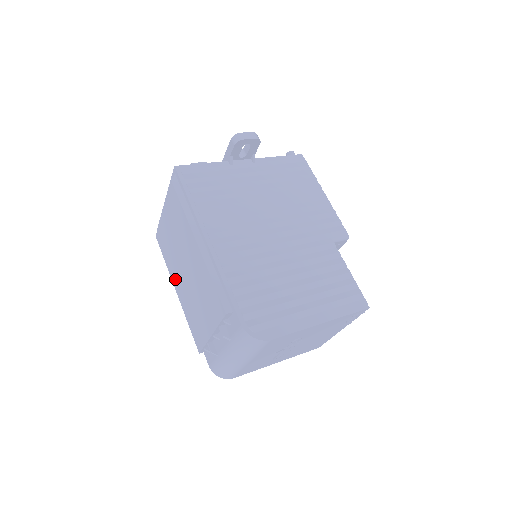
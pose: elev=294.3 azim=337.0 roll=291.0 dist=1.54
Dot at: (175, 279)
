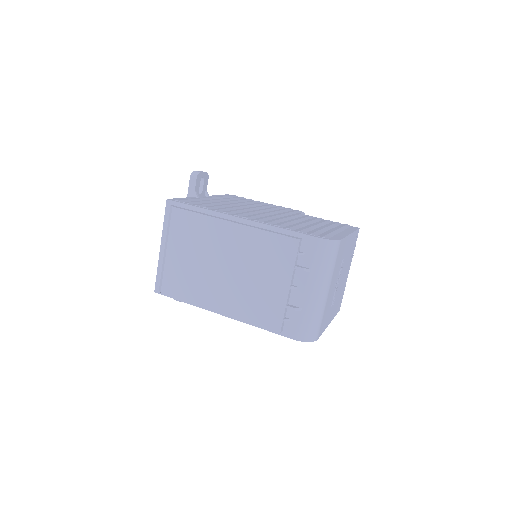
Dot at: (211, 299)
